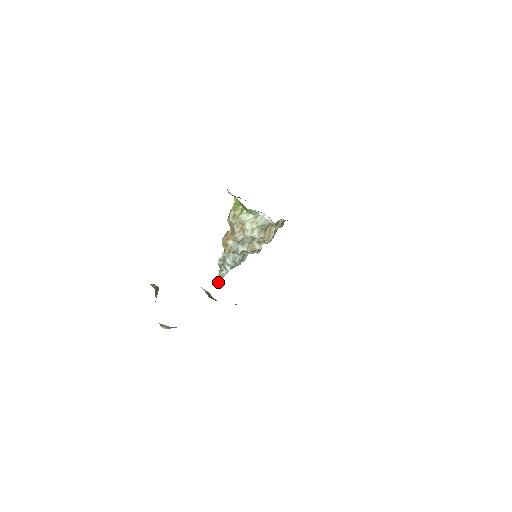
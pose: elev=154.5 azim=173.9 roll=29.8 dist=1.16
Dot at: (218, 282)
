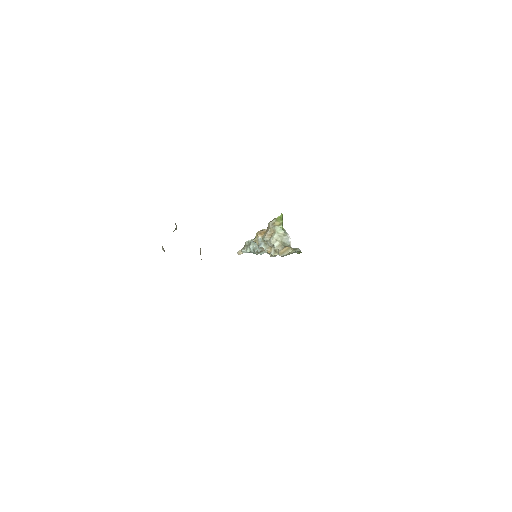
Dot at: (238, 253)
